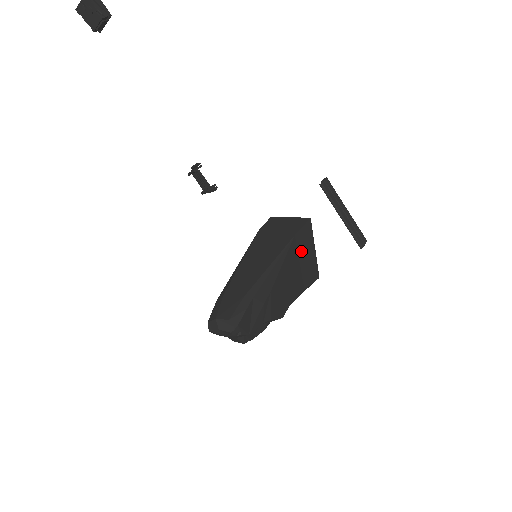
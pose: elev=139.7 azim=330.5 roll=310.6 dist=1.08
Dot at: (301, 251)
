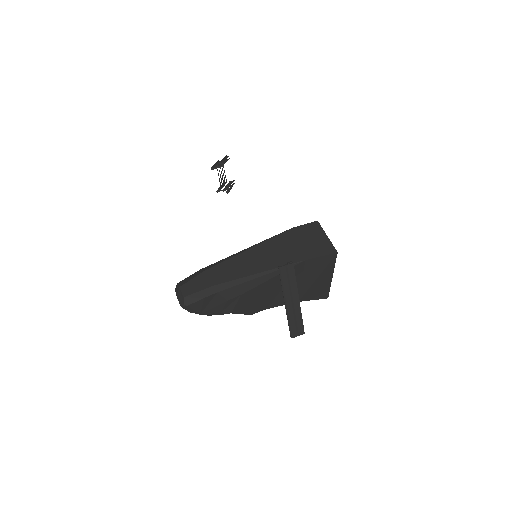
Dot at: (309, 274)
